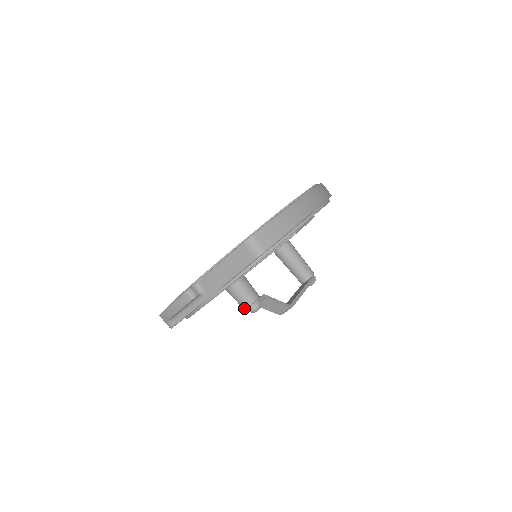
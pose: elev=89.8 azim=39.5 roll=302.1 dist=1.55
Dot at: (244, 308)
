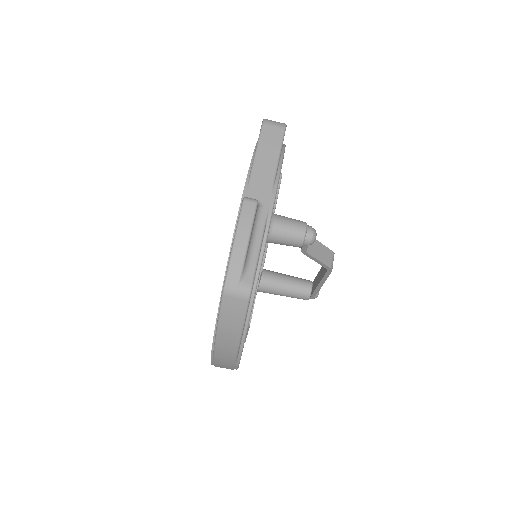
Dot at: (303, 235)
